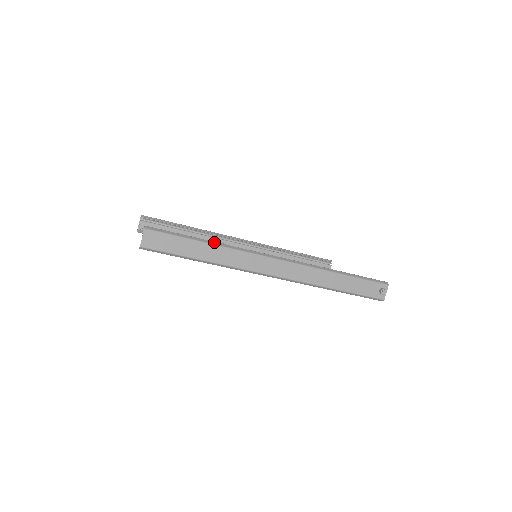
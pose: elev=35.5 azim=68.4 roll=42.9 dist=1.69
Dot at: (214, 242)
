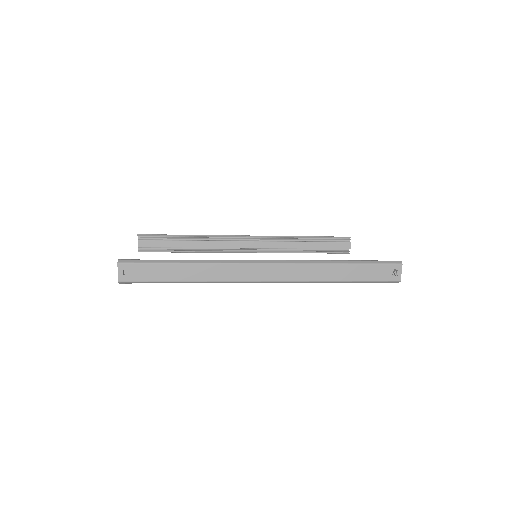
Dot at: (194, 260)
